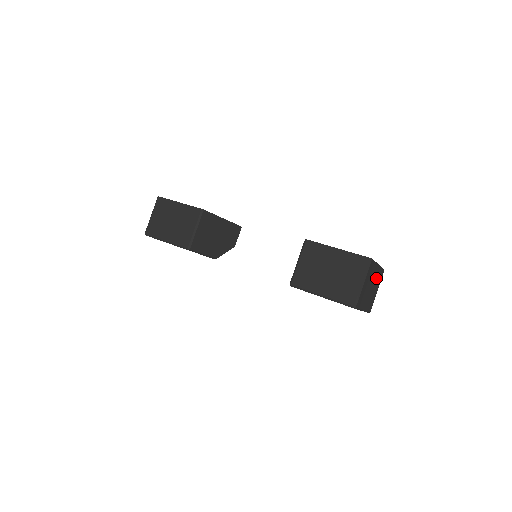
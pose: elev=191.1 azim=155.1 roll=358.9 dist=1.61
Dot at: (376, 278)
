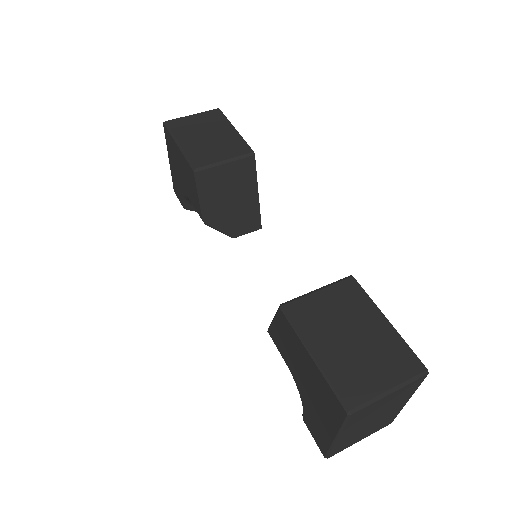
Dot at: (385, 417)
